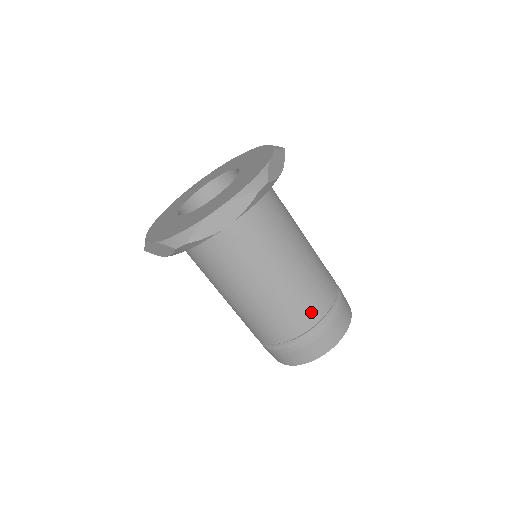
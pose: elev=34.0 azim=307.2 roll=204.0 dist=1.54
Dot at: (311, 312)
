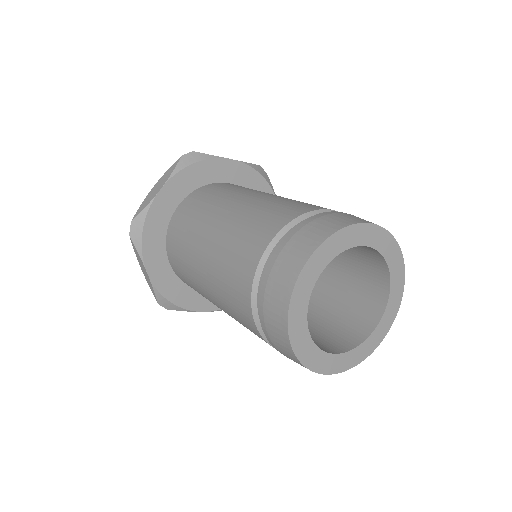
Dot at: (271, 223)
